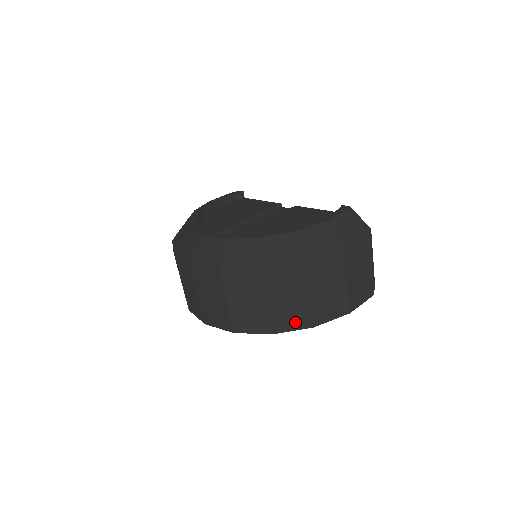
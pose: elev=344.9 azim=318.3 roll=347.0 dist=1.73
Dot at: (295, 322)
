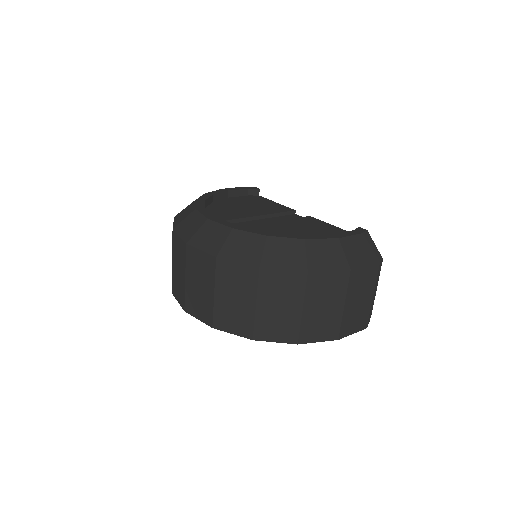
Dot at: (280, 334)
